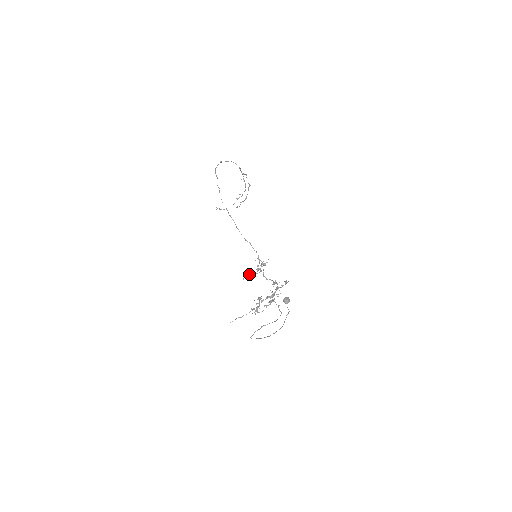
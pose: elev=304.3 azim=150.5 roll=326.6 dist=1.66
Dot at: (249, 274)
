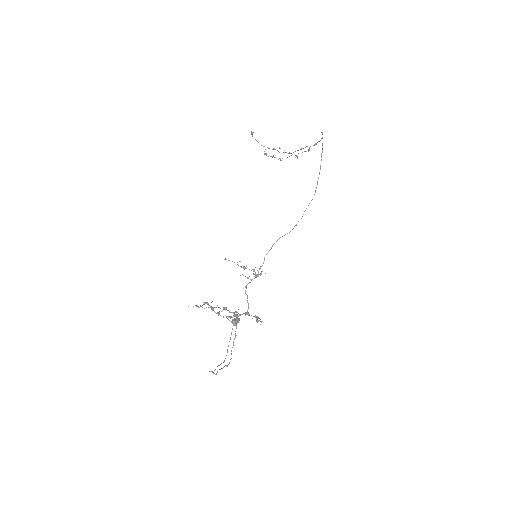
Dot at: occluded
